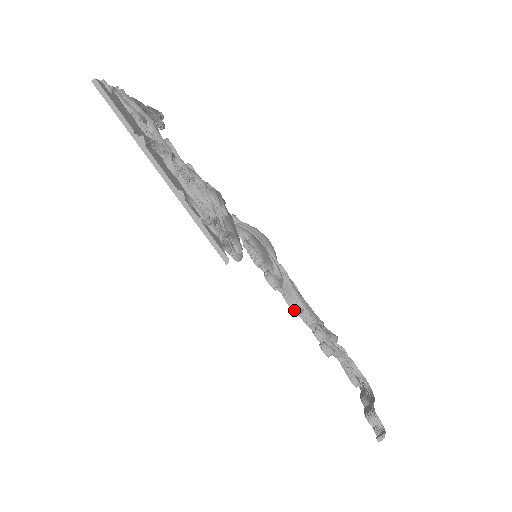
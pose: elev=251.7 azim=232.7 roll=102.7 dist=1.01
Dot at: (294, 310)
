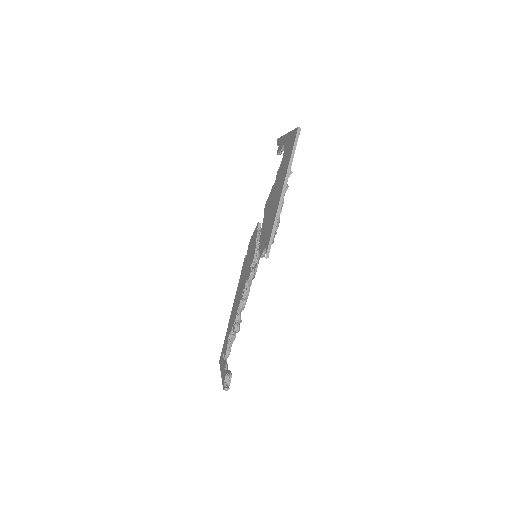
Dot at: (244, 296)
